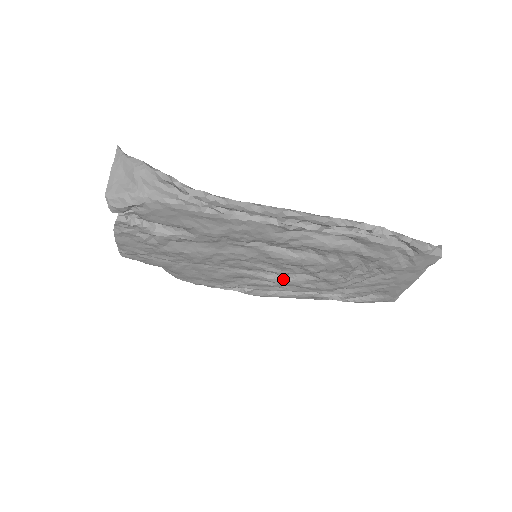
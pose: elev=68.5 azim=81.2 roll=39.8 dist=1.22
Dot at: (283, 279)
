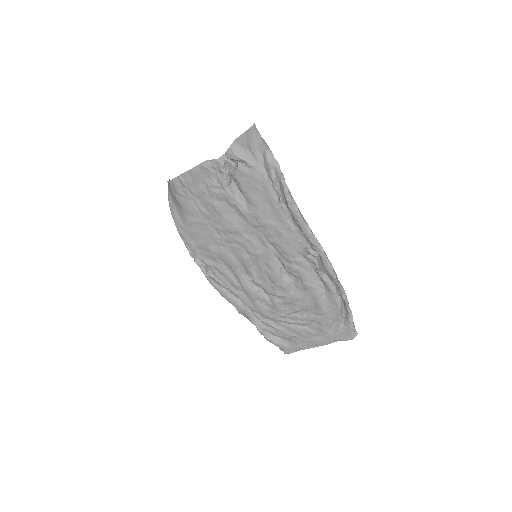
Dot at: (249, 285)
